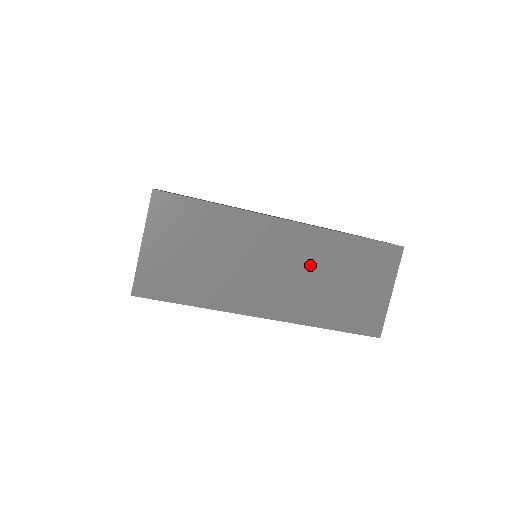
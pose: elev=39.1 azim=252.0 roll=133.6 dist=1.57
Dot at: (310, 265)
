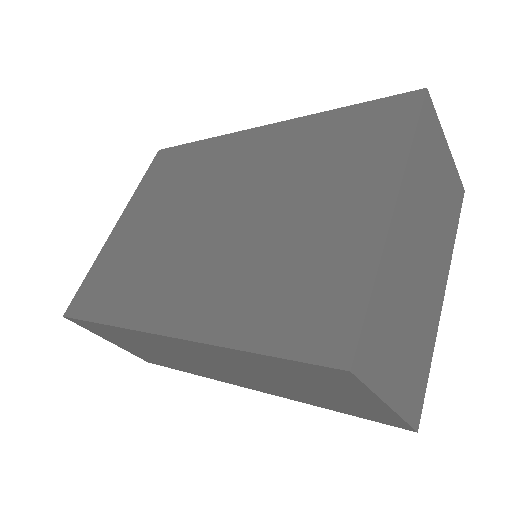
Dot at: (238, 367)
